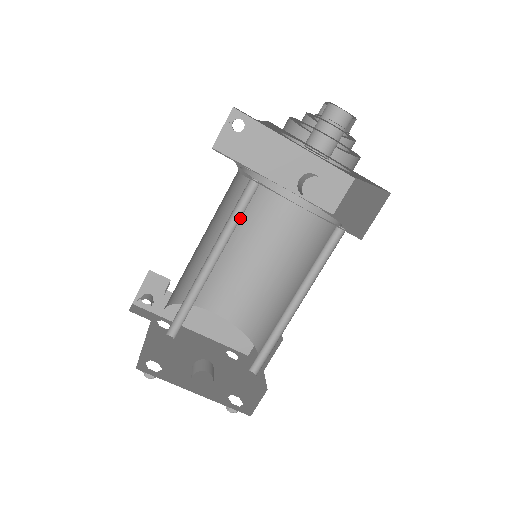
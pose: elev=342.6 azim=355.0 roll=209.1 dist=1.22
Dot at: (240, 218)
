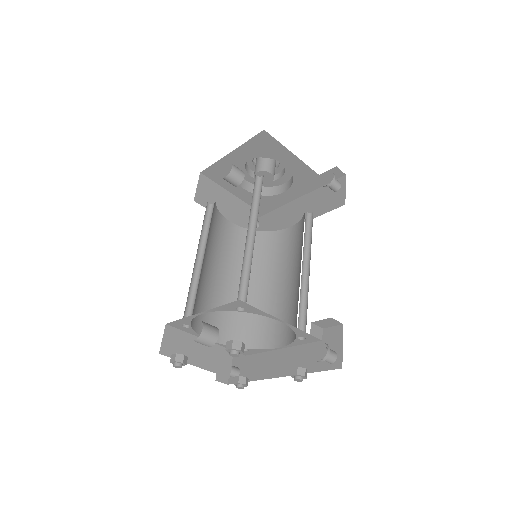
Dot at: (209, 225)
